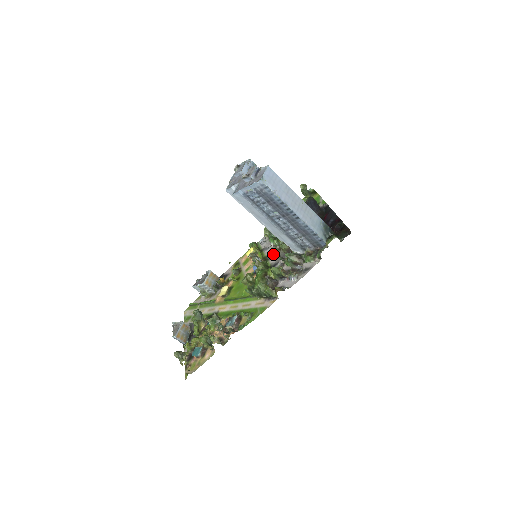
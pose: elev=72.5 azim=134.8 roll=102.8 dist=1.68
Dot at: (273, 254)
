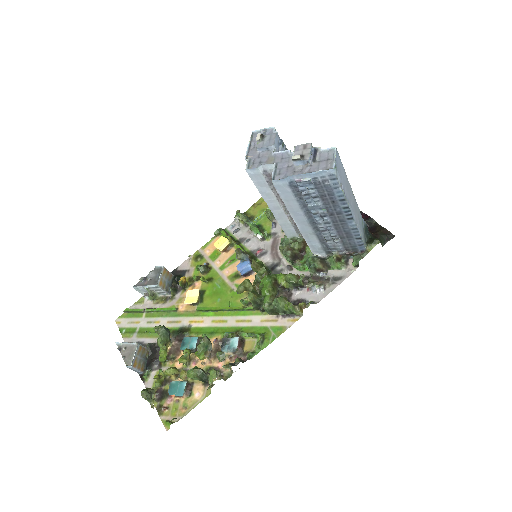
Dot at: (263, 250)
